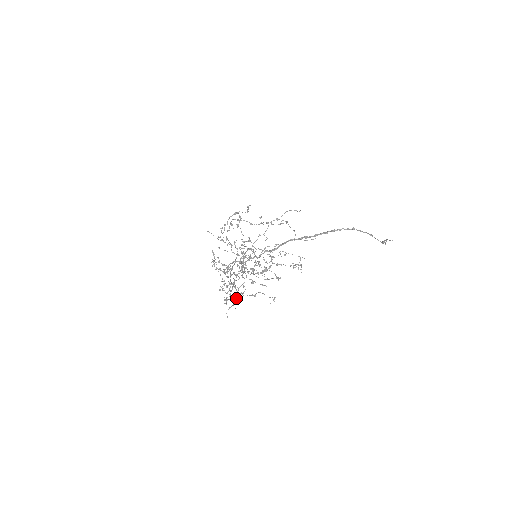
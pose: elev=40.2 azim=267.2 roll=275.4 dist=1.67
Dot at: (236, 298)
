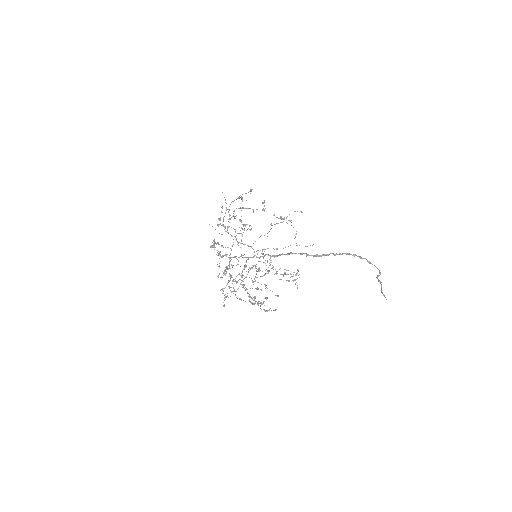
Dot at: occluded
